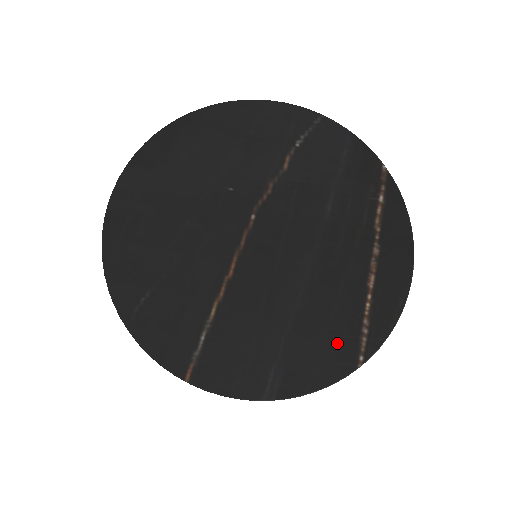
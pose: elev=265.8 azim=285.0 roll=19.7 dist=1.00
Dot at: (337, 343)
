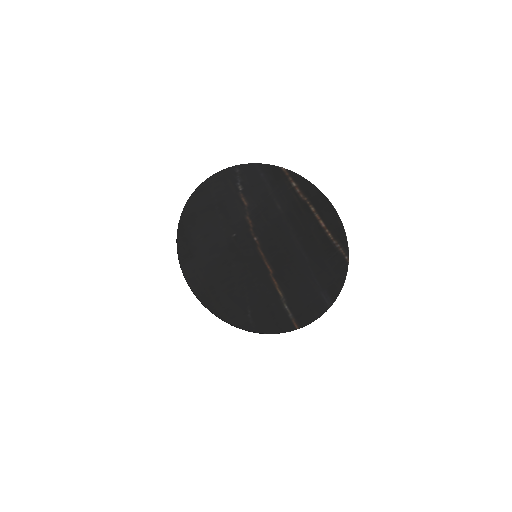
Dot at: (333, 260)
